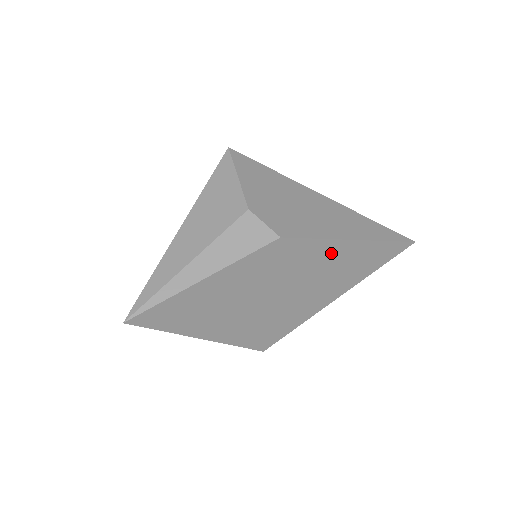
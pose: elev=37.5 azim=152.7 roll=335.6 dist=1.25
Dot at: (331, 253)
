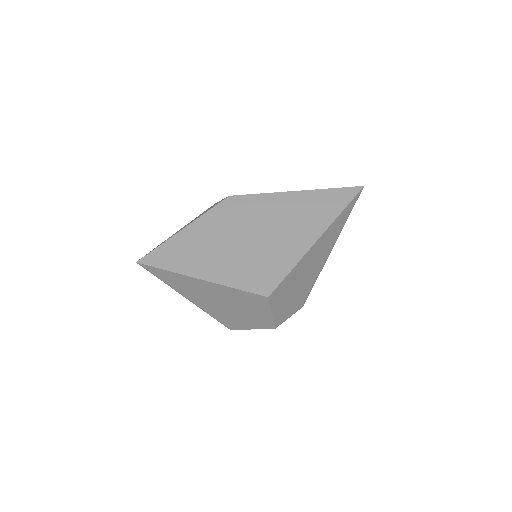
Dot at: (281, 203)
